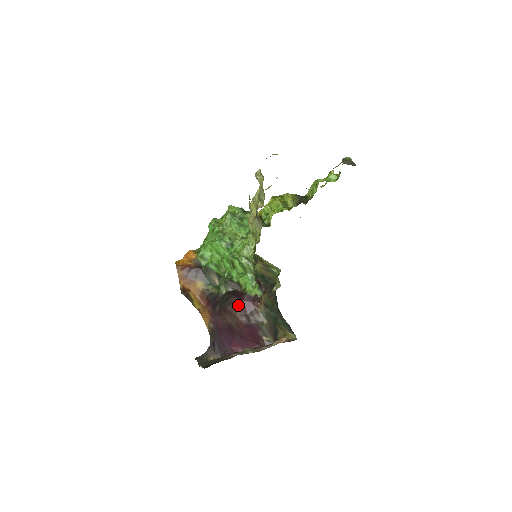
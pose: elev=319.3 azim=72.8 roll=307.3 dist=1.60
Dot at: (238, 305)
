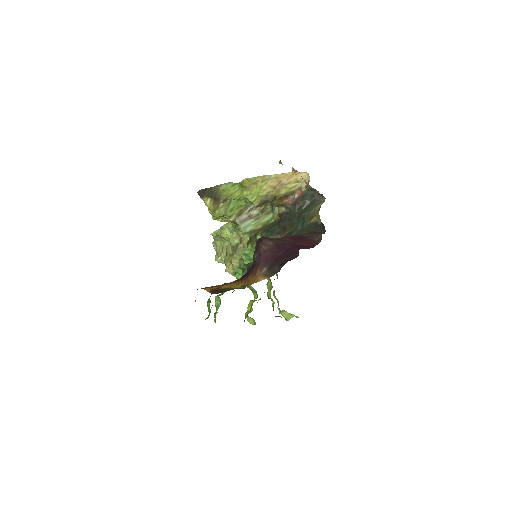
Dot at: occluded
